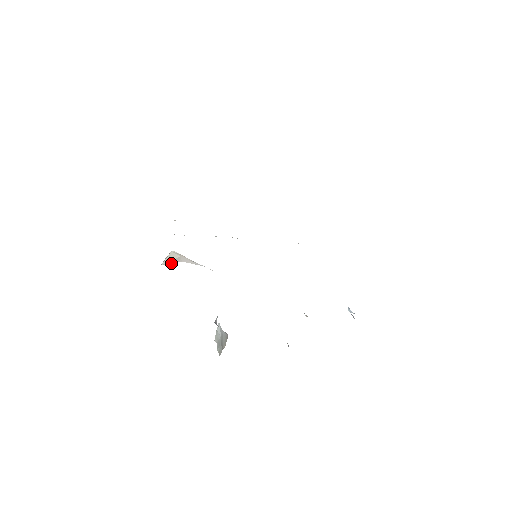
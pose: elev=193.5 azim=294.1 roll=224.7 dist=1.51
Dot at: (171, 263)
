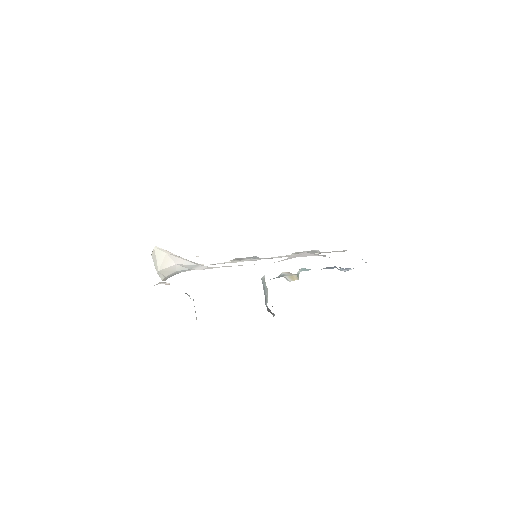
Dot at: (167, 267)
